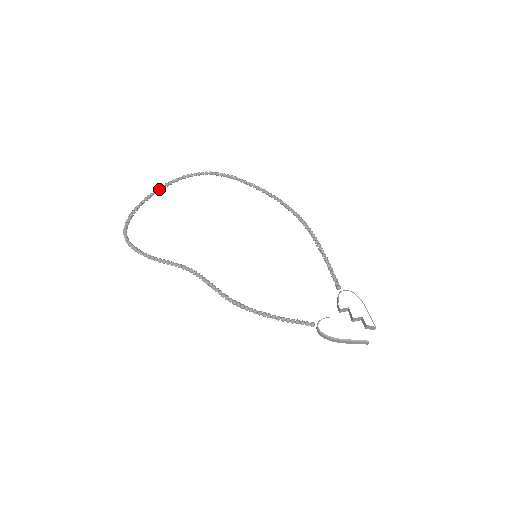
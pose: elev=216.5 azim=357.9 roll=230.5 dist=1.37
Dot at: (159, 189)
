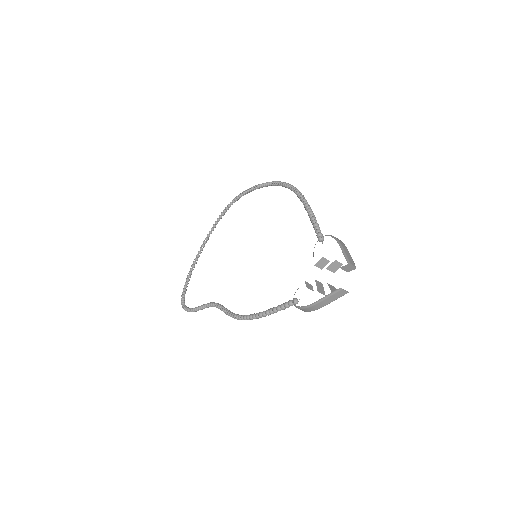
Dot at: (204, 244)
